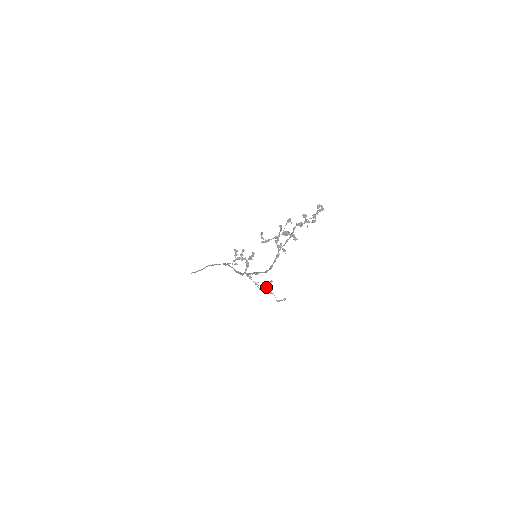
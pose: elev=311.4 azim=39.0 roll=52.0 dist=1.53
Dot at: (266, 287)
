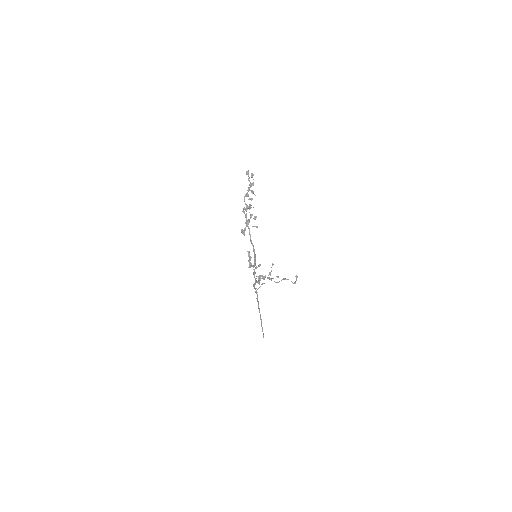
Dot at: (277, 276)
